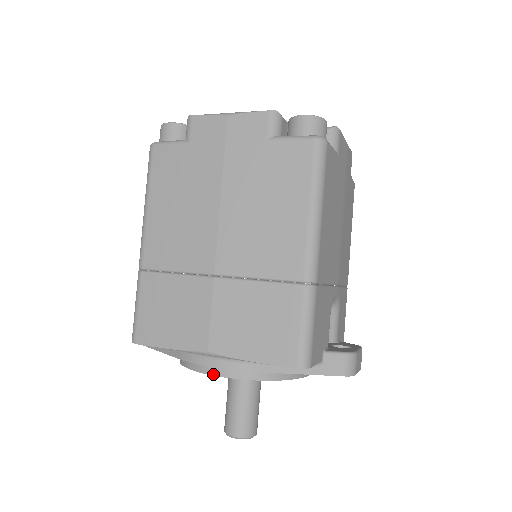
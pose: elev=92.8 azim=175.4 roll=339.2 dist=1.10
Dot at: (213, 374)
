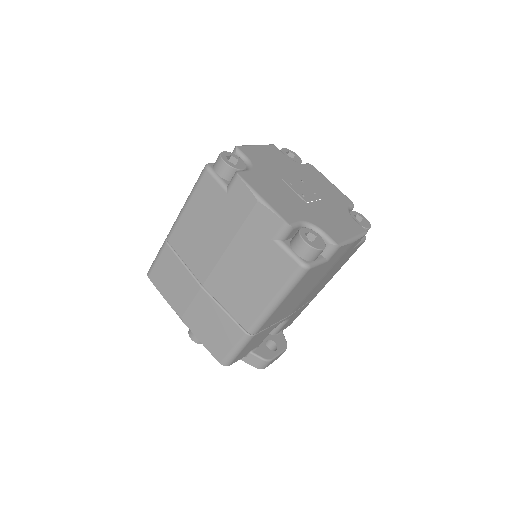
Dot at: occluded
